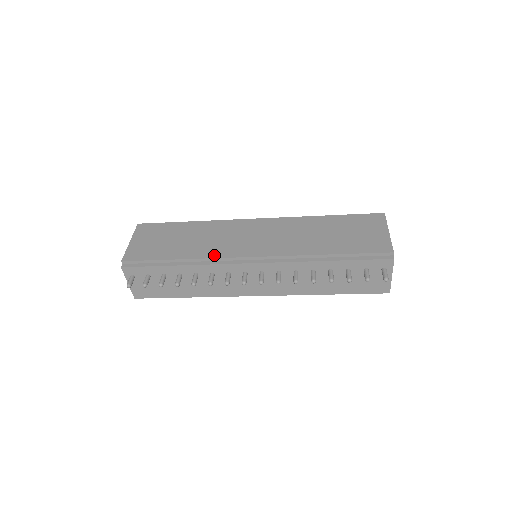
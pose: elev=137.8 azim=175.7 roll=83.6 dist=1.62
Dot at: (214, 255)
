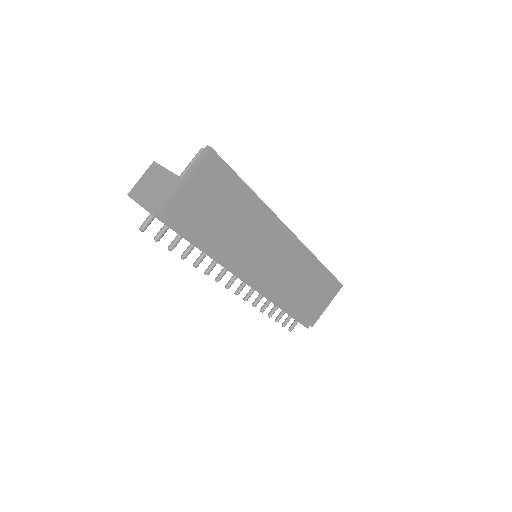
Dot at: (235, 263)
